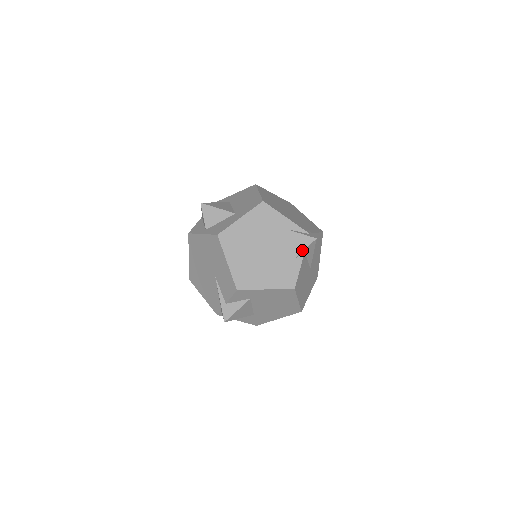
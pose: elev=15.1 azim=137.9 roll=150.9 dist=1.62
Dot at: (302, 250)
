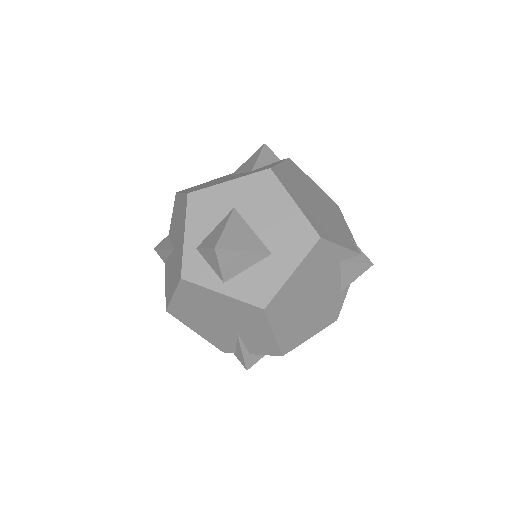
Dot at: (354, 280)
